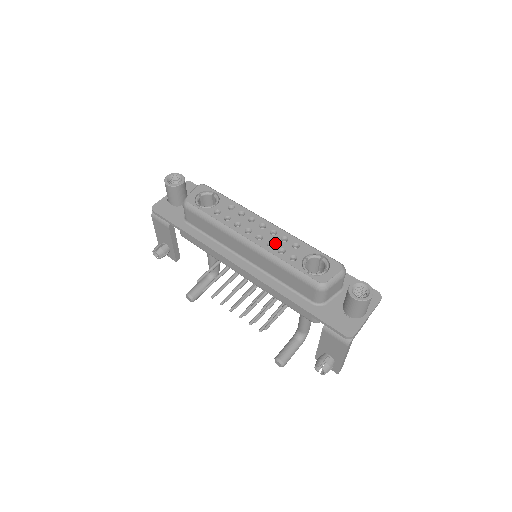
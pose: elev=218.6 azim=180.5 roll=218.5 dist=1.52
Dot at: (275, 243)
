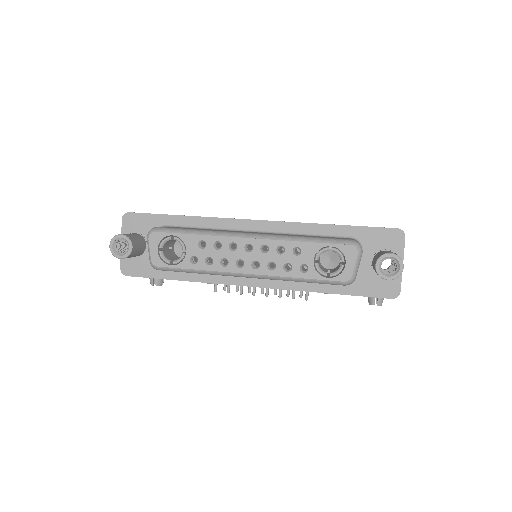
Dot at: (275, 262)
